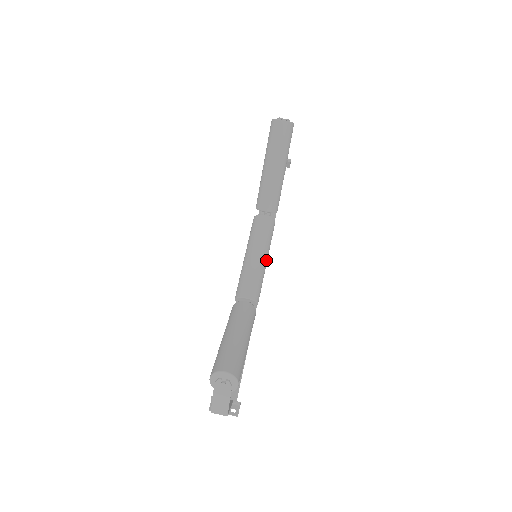
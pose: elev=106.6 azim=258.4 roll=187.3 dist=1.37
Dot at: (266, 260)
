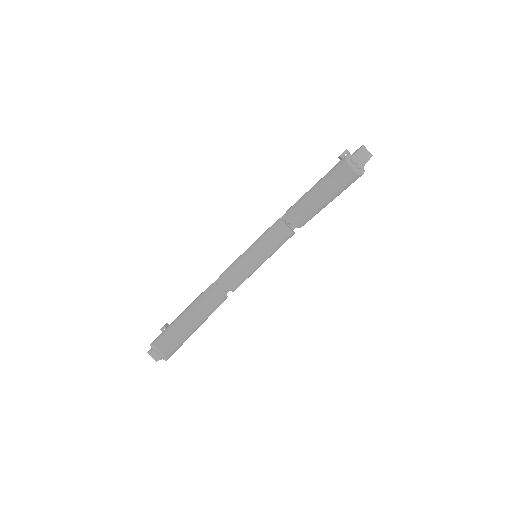
Dot at: occluded
